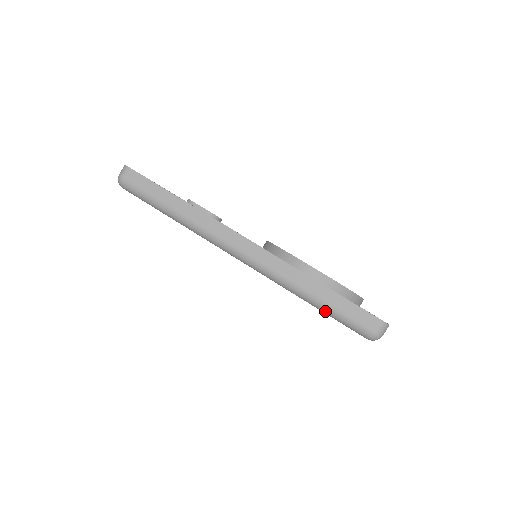
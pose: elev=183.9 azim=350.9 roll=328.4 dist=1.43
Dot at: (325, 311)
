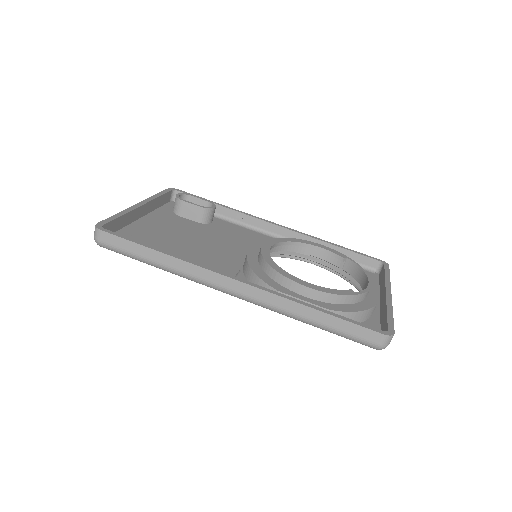
Dot at: occluded
